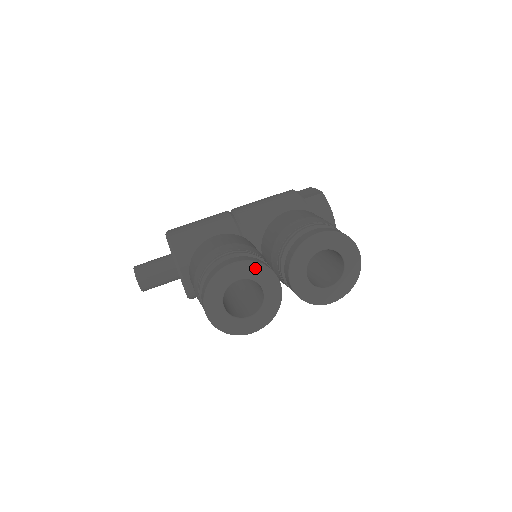
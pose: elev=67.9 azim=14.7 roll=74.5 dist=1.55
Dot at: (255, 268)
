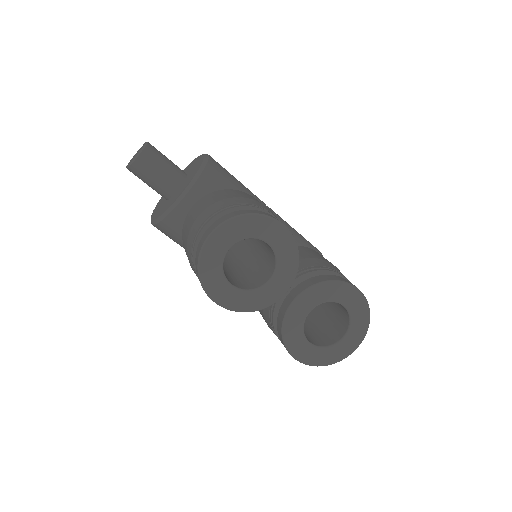
Dot at: (291, 252)
